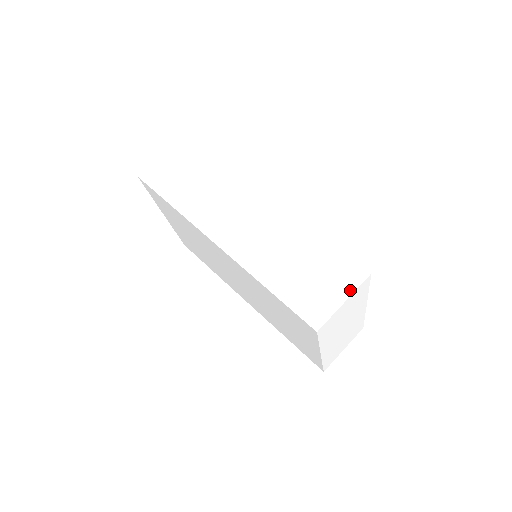
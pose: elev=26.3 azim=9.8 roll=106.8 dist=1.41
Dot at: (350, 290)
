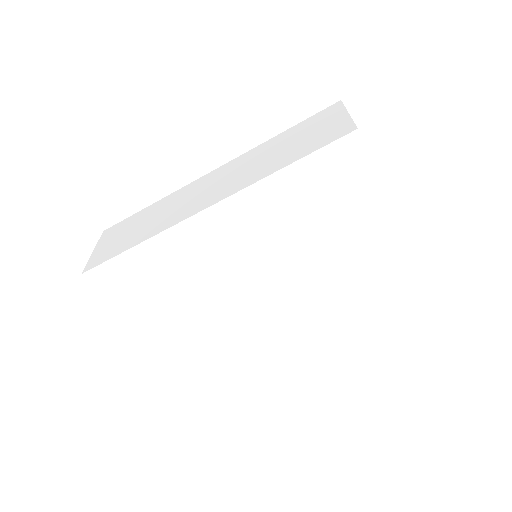
Dot at: (342, 111)
